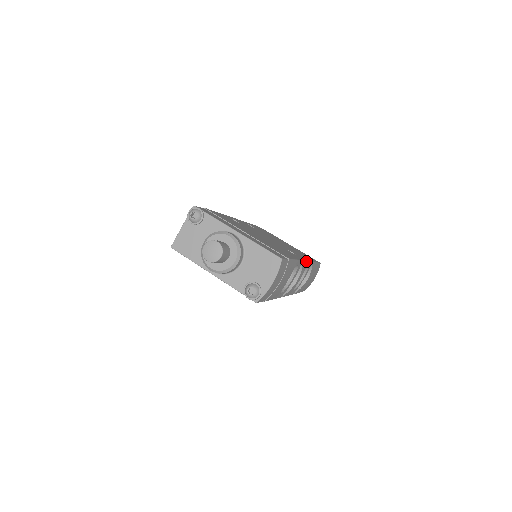
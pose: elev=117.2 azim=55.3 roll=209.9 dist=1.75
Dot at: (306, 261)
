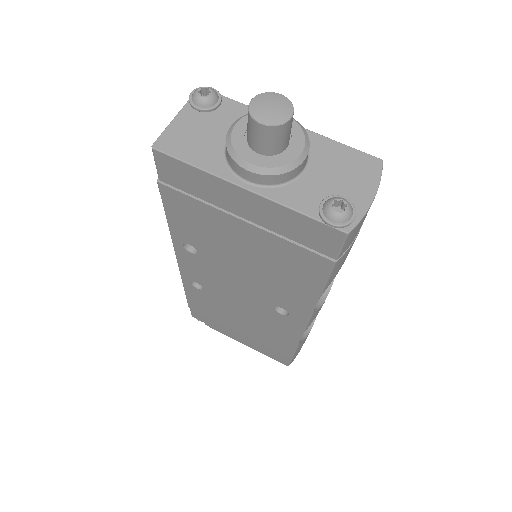
Dot at: occluded
